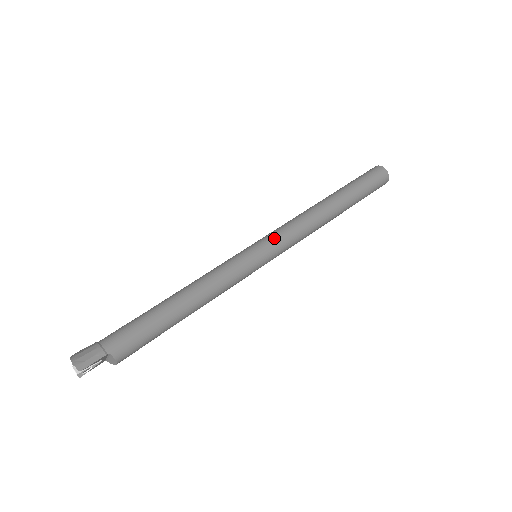
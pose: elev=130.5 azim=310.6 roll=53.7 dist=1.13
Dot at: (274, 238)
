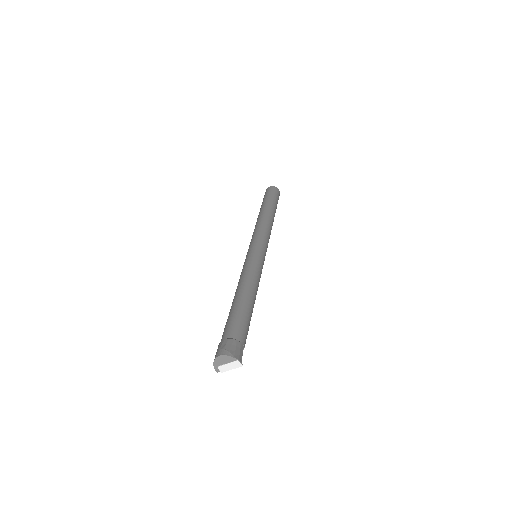
Dot at: (264, 242)
